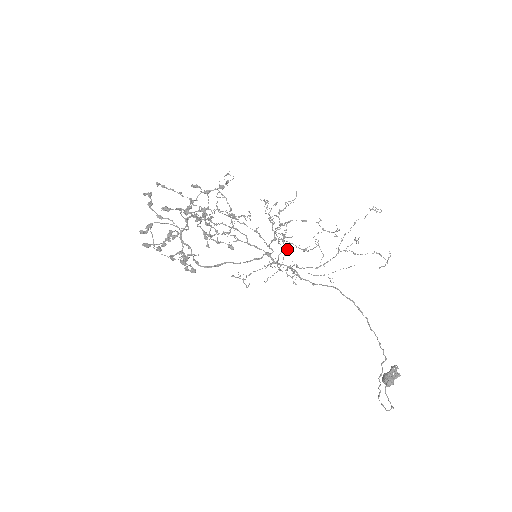
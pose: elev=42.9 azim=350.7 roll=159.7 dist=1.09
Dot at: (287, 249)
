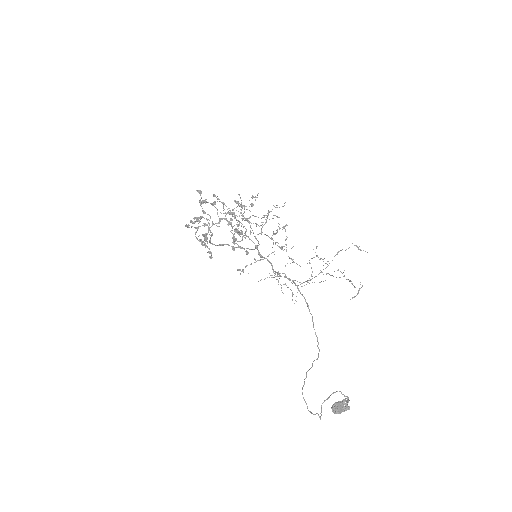
Dot at: occluded
